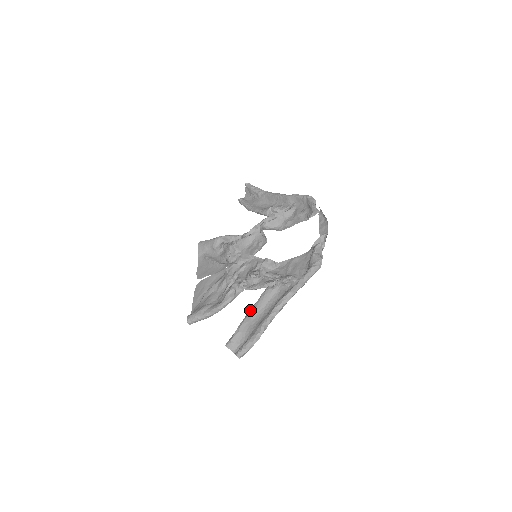
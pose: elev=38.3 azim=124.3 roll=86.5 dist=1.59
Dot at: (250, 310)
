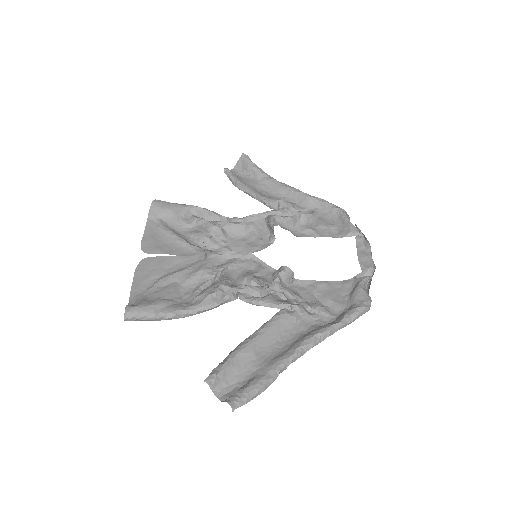
Dot at: occluded
